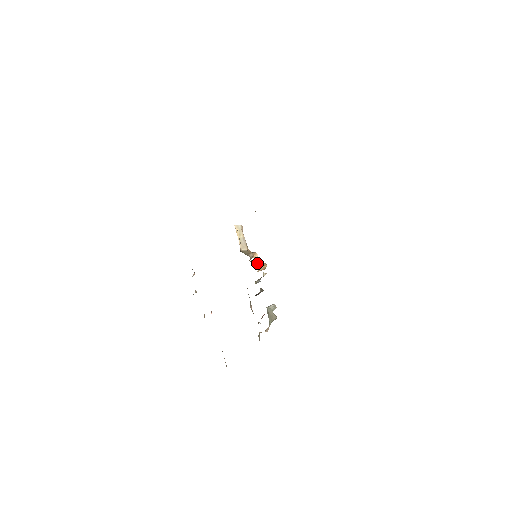
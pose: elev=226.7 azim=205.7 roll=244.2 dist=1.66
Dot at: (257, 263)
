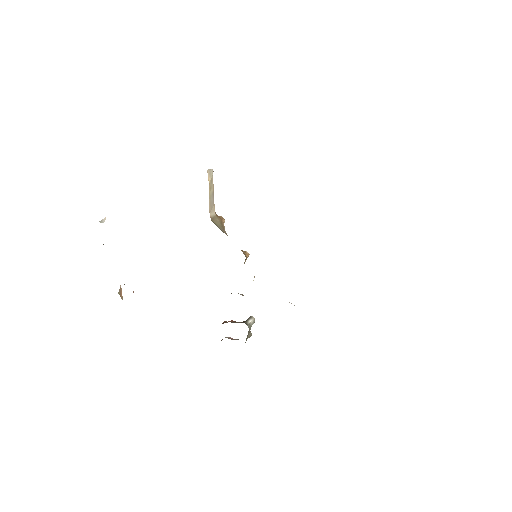
Dot at: occluded
